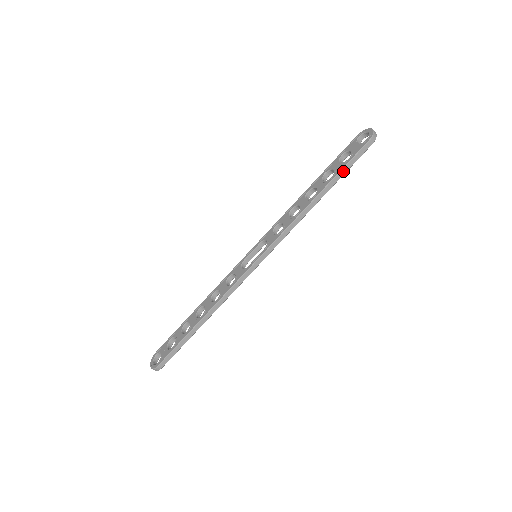
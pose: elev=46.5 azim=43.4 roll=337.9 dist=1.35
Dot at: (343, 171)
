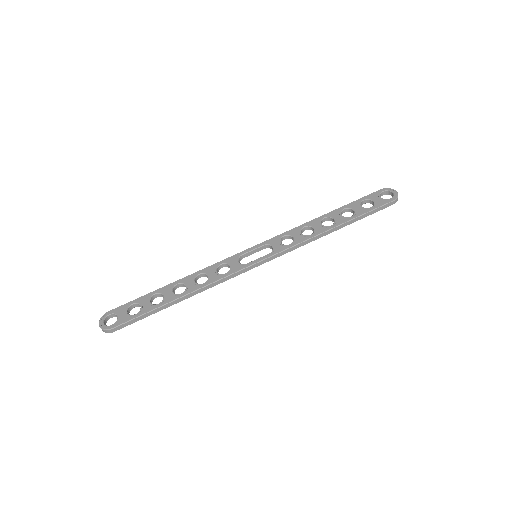
Dot at: (363, 216)
